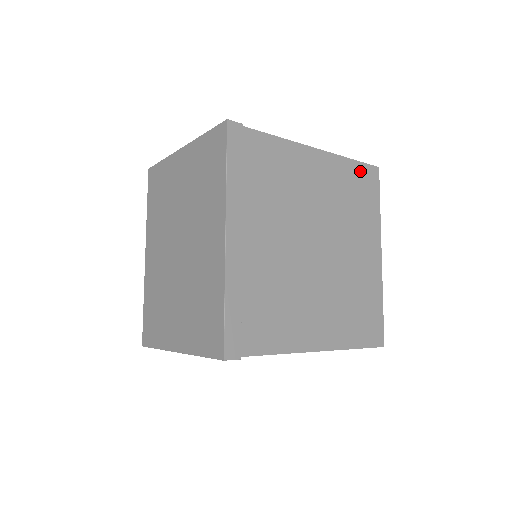
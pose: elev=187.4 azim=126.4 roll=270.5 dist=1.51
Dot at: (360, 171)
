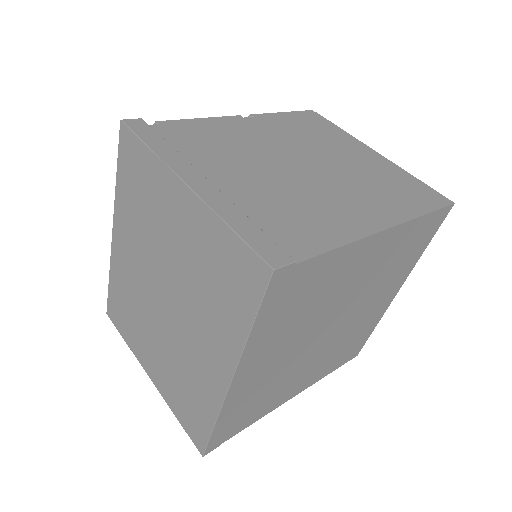
Dot at: (428, 222)
